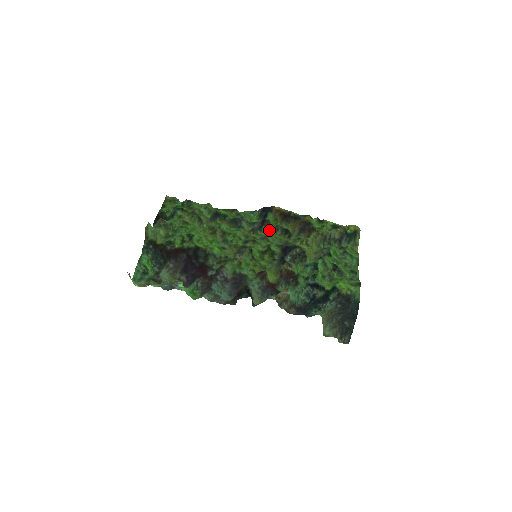
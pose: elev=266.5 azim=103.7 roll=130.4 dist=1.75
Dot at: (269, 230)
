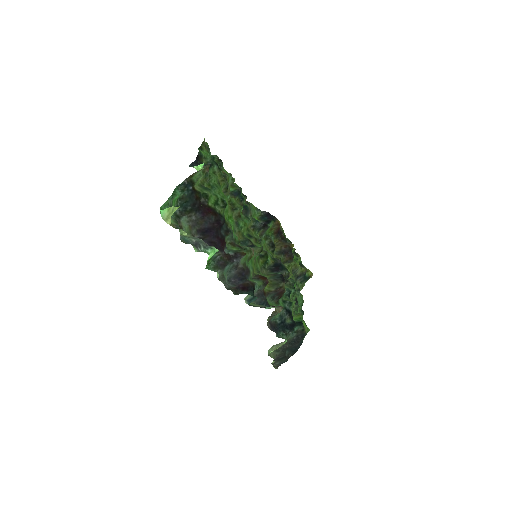
Dot at: (261, 234)
